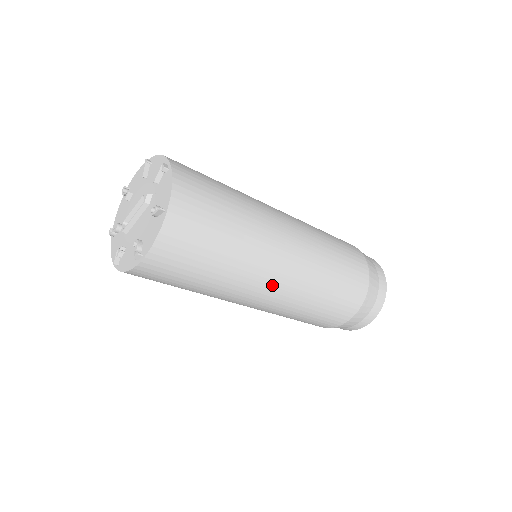
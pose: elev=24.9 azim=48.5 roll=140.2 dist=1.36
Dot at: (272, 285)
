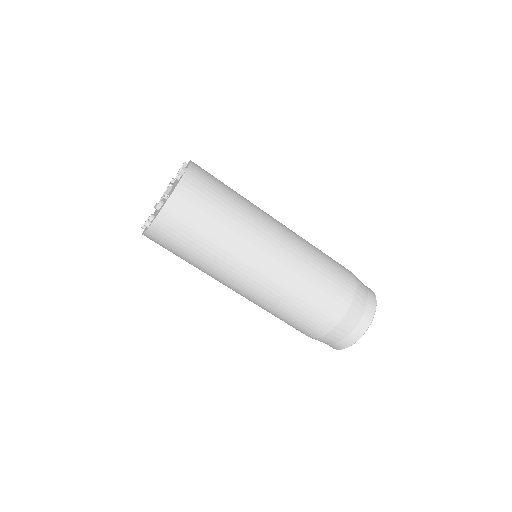
Dot at: (277, 222)
